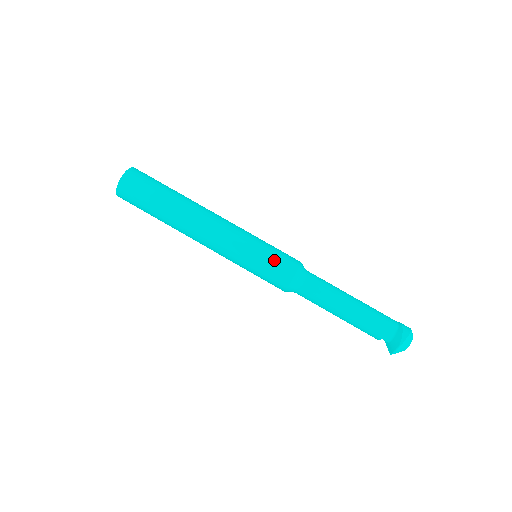
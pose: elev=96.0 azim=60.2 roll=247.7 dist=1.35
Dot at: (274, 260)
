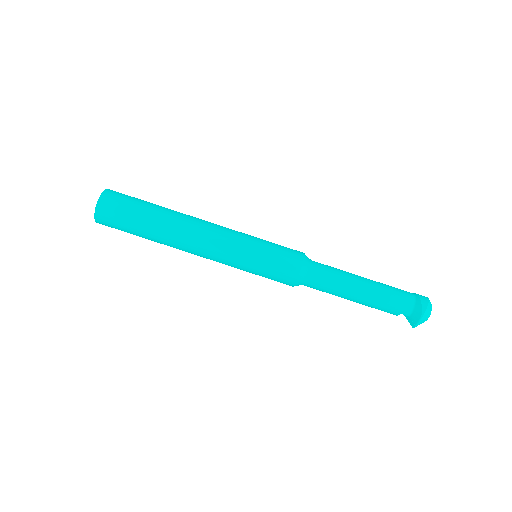
Dot at: (277, 256)
